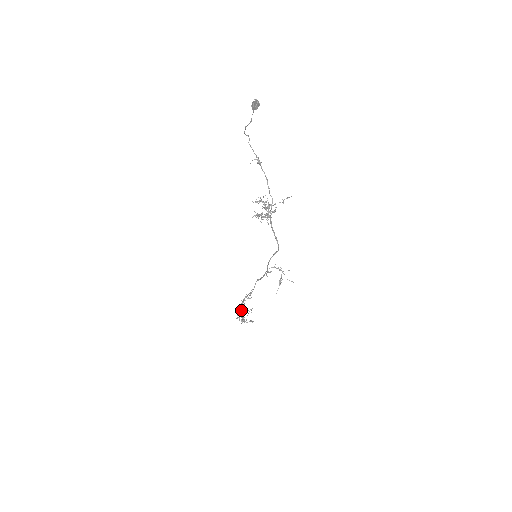
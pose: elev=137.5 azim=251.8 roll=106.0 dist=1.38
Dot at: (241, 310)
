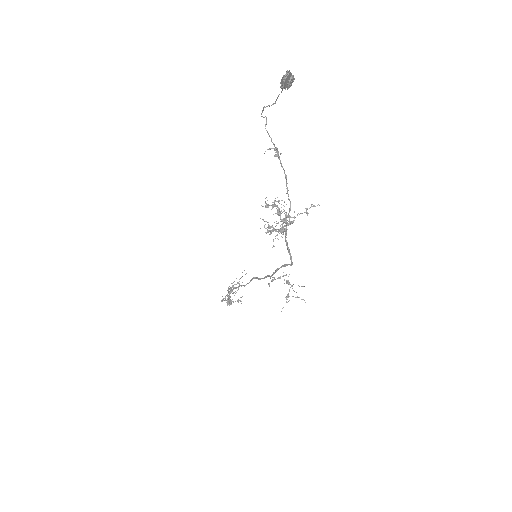
Dot at: (229, 299)
